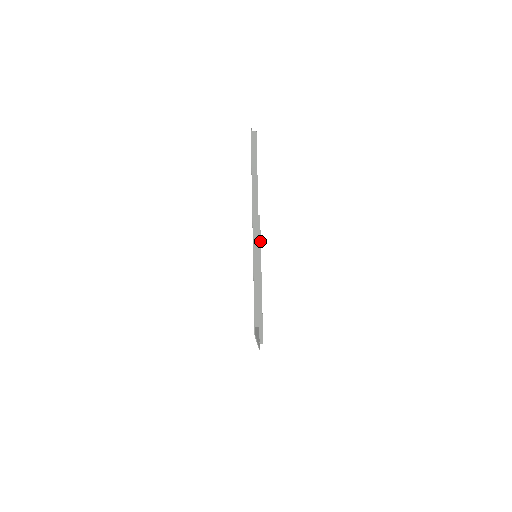
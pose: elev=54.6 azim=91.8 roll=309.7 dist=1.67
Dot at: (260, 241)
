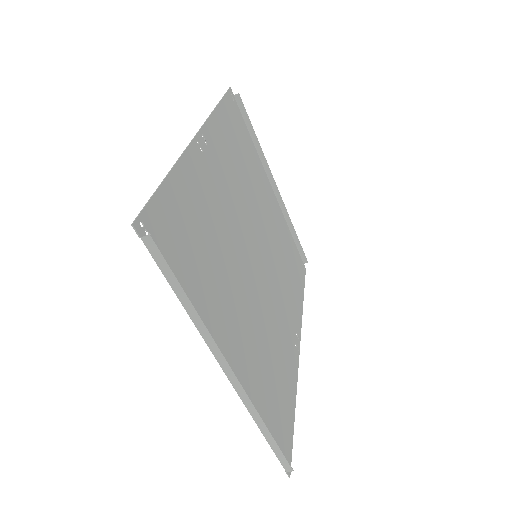
Dot at: (255, 137)
